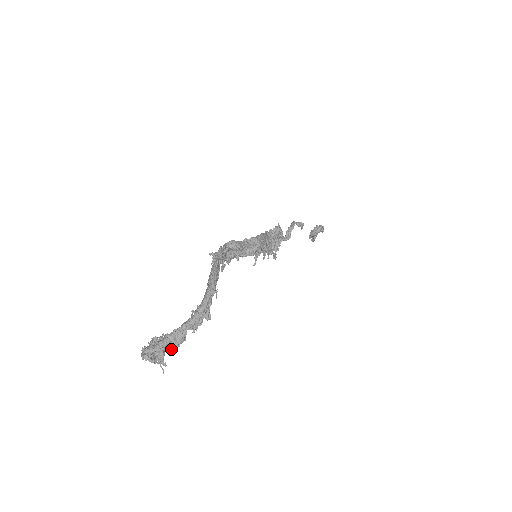
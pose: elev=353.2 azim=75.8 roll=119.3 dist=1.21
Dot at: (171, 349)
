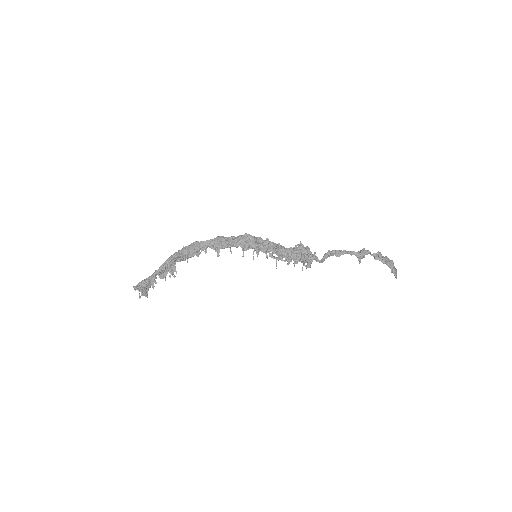
Dot at: (147, 284)
